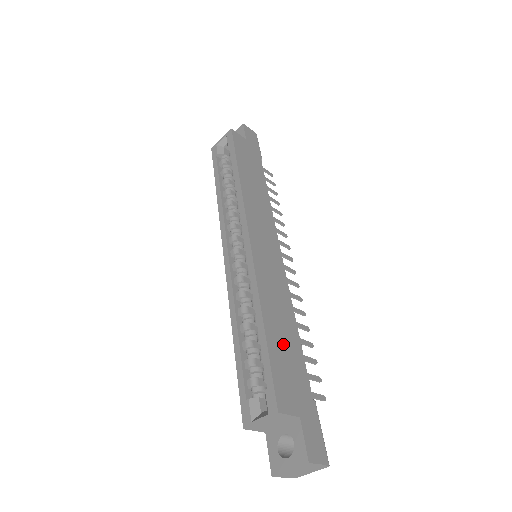
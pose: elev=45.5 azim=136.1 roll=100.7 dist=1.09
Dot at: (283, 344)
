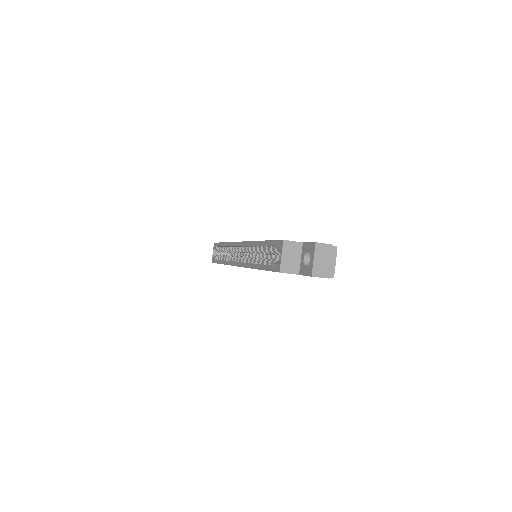
Dot at: occluded
